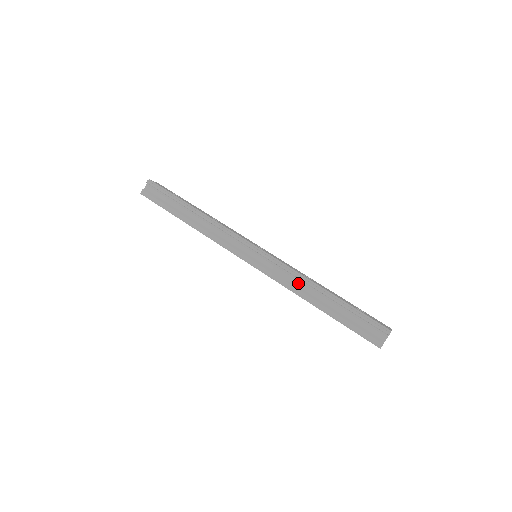
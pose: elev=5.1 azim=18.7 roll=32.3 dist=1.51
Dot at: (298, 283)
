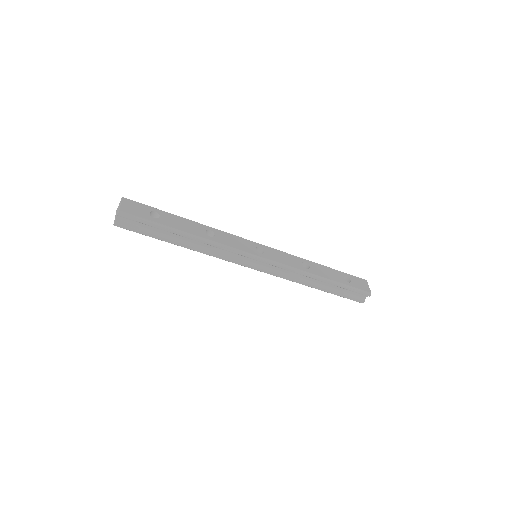
Dot at: (300, 276)
